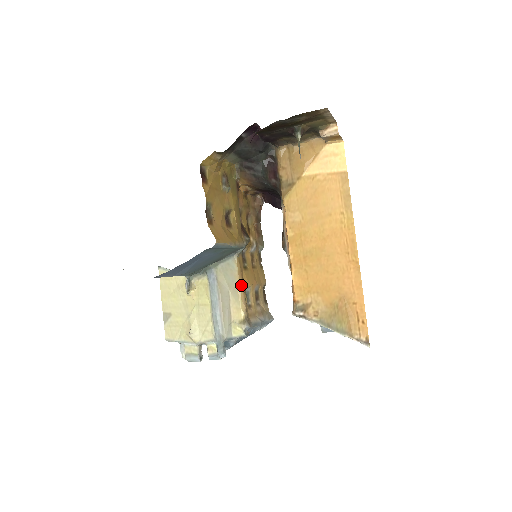
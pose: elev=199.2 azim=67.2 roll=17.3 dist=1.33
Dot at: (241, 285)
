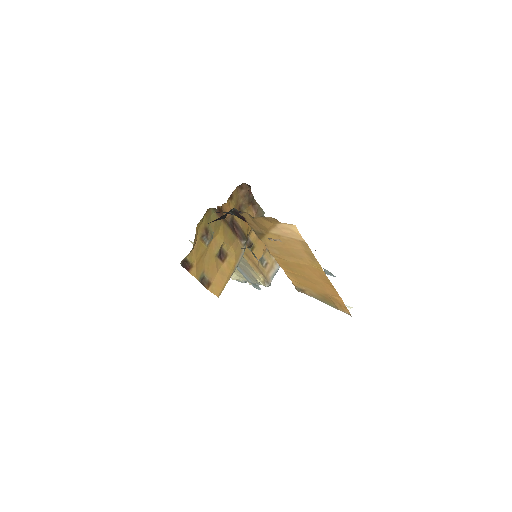
Dot at: (253, 266)
